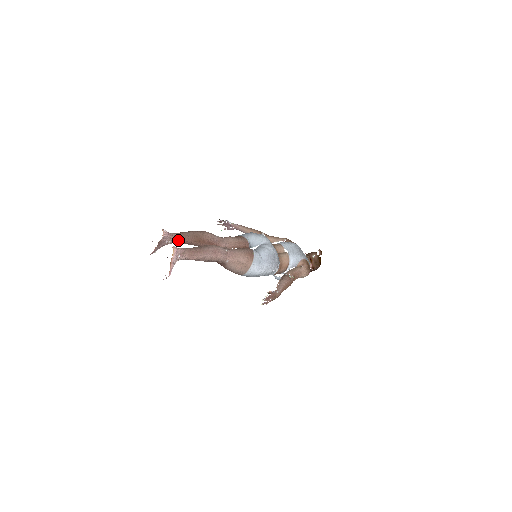
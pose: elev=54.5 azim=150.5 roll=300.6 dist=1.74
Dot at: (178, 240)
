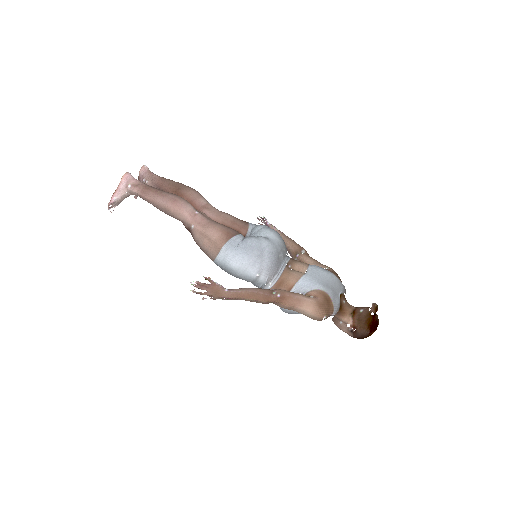
Dot at: (156, 183)
